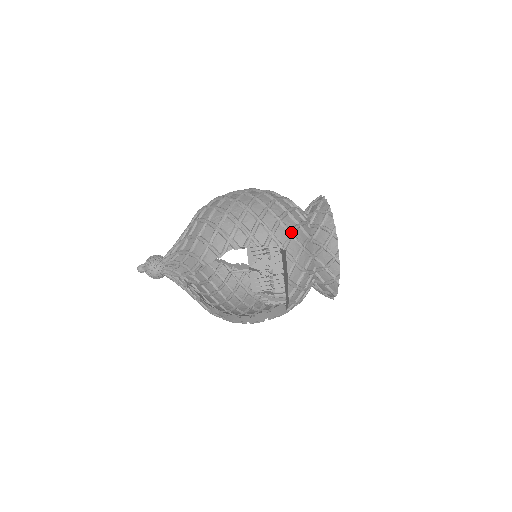
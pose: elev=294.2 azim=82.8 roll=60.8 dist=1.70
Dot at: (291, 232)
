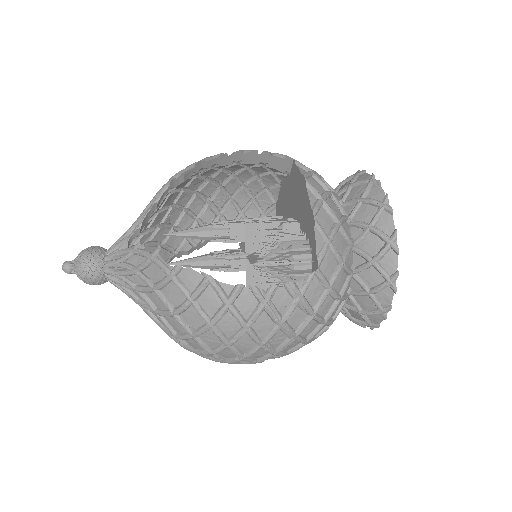
Dot at: occluded
